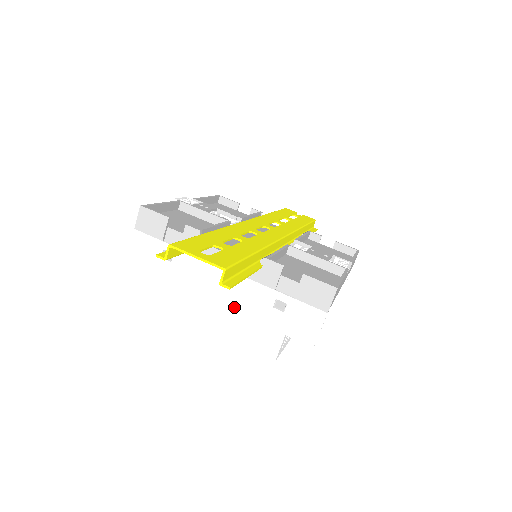
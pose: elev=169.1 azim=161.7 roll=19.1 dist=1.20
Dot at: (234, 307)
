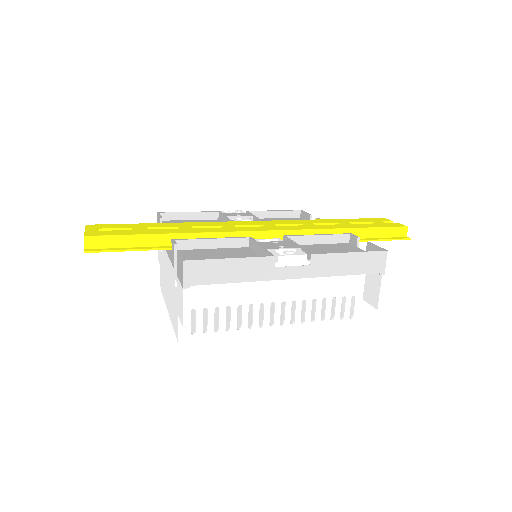
Dot at: (170, 290)
